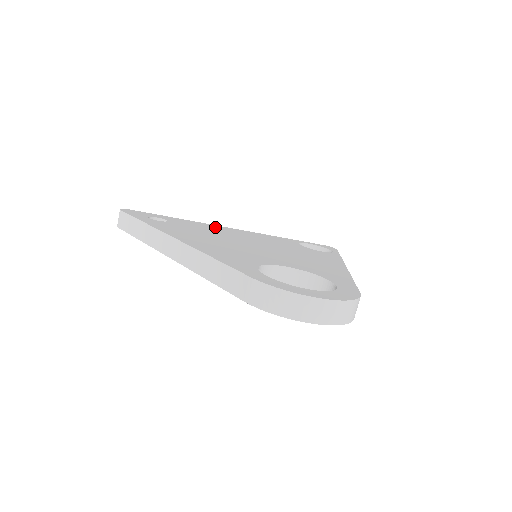
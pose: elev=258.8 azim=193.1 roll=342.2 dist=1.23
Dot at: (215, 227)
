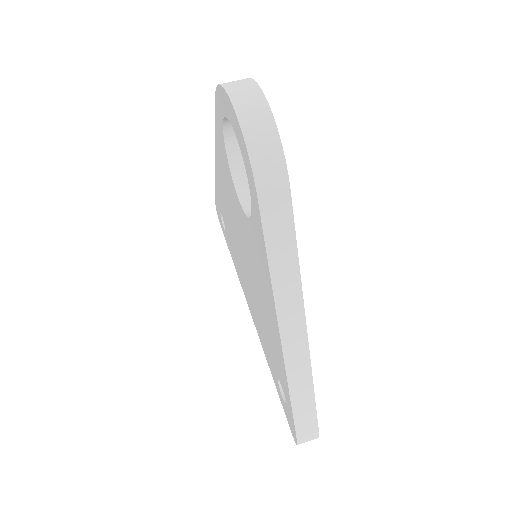
Dot at: occluded
